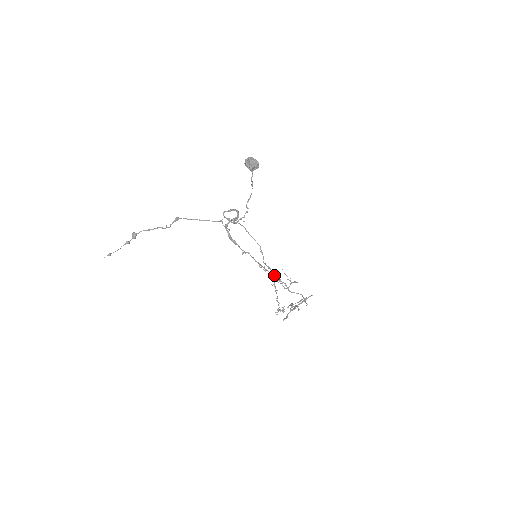
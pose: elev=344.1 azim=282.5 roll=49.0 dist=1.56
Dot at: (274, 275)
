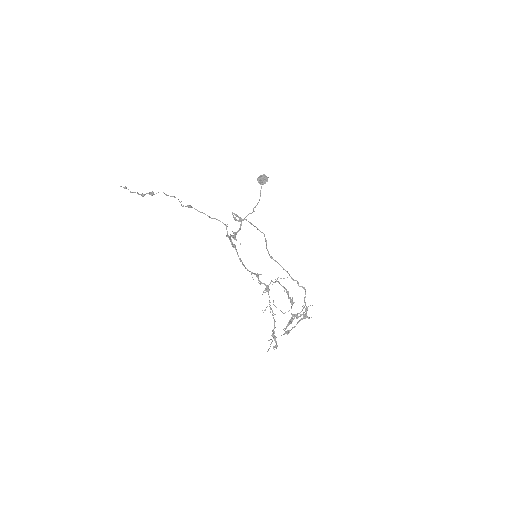
Dot at: (272, 281)
